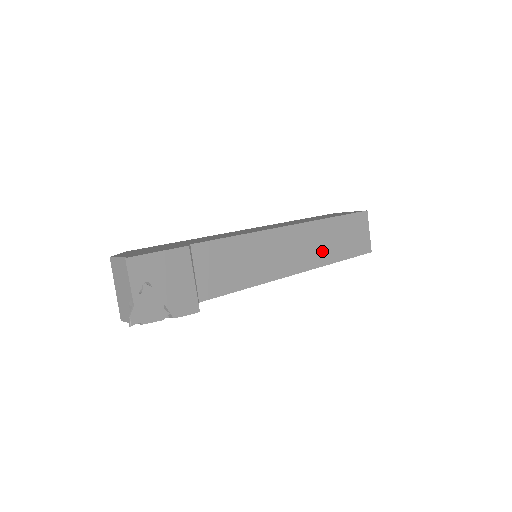
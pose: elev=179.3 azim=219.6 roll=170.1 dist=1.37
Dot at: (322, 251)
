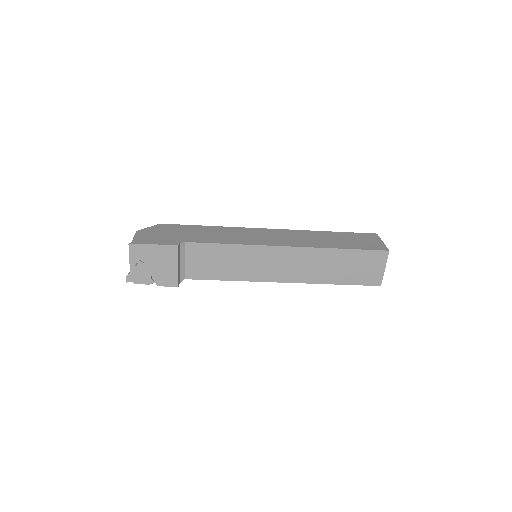
Dot at: (316, 272)
